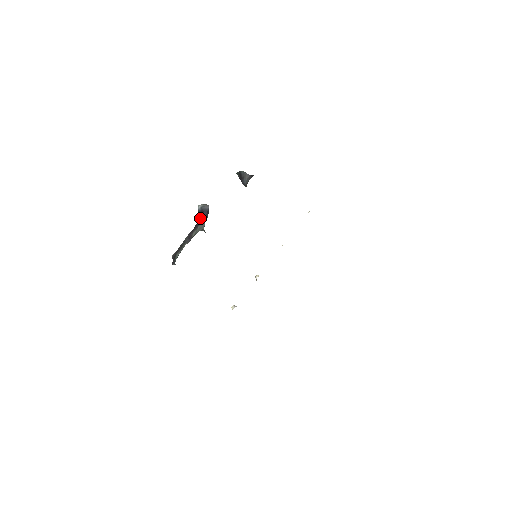
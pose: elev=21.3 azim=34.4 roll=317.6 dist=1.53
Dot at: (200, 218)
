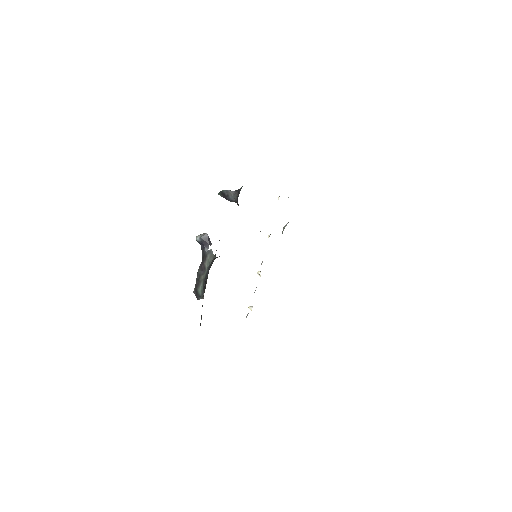
Dot at: (204, 248)
